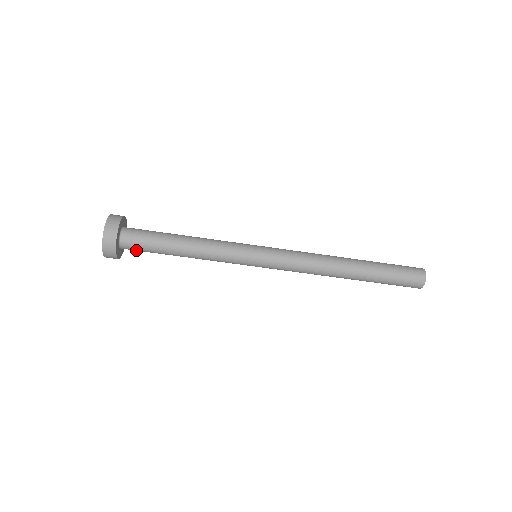
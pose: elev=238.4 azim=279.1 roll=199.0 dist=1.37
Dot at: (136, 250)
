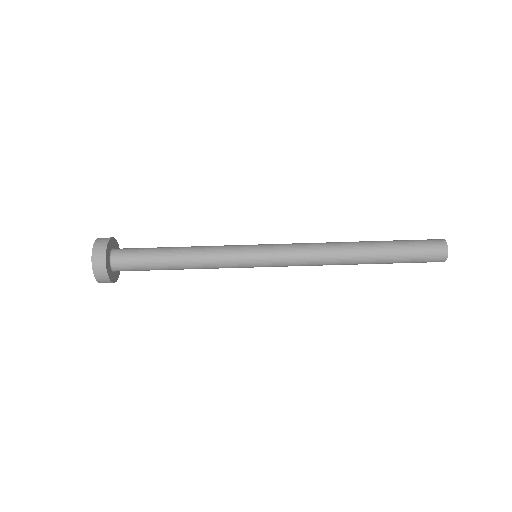
Dot at: occluded
